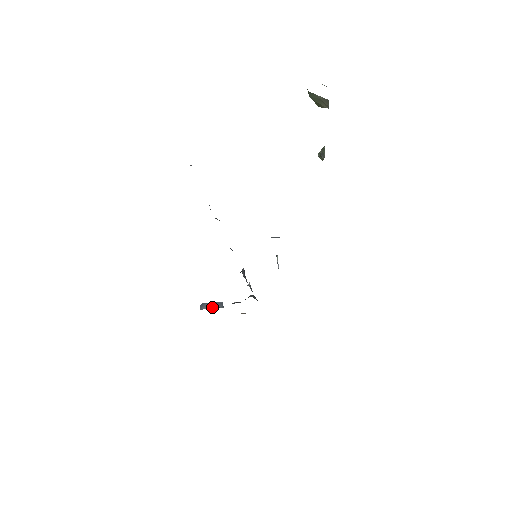
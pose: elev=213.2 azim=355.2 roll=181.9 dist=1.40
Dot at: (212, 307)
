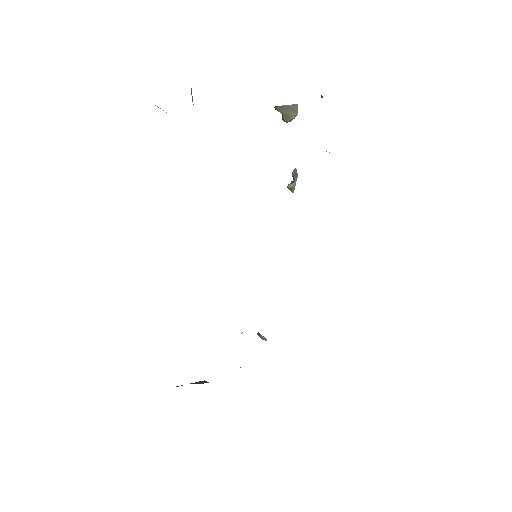
Dot at: occluded
